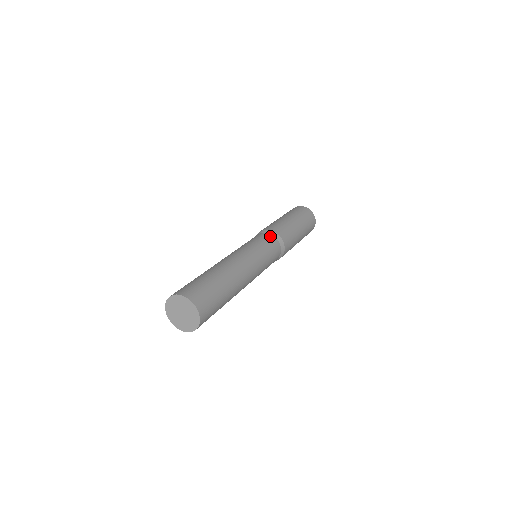
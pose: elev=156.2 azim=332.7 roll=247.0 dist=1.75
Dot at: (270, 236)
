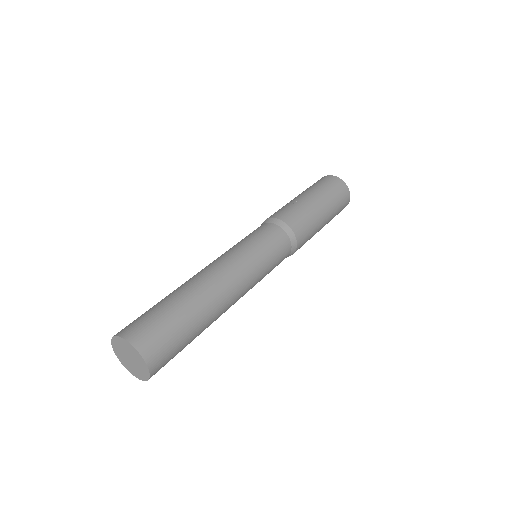
Dot at: (288, 244)
